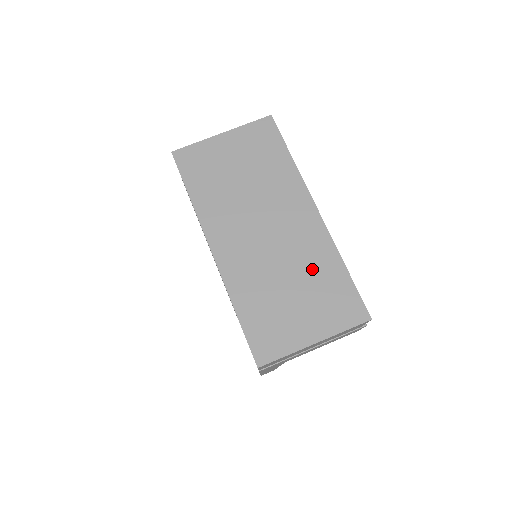
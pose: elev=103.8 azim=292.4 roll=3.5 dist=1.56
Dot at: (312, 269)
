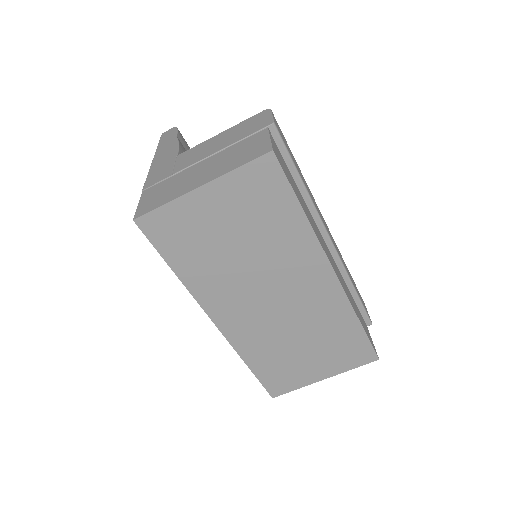
Dot at: (325, 328)
